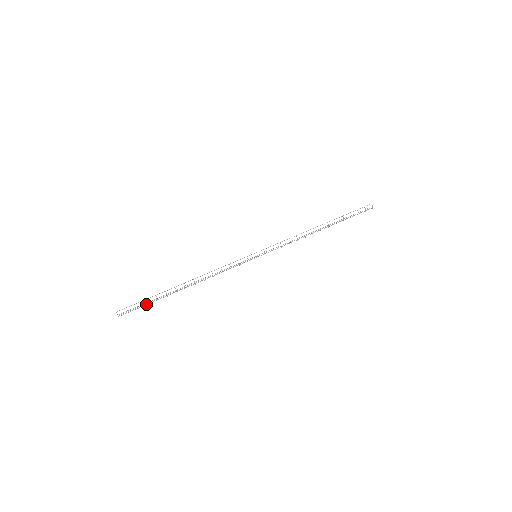
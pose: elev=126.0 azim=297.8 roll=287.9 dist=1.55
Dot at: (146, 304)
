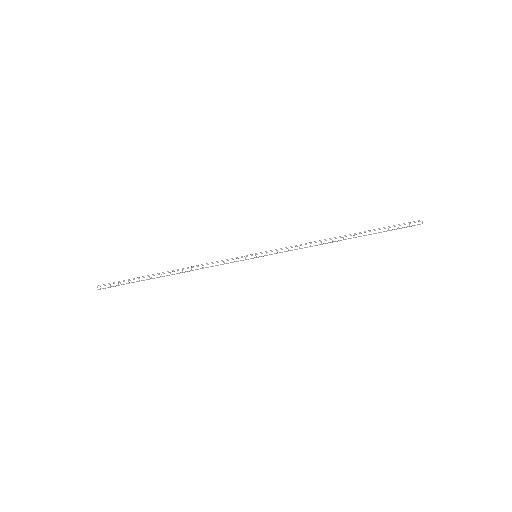
Dot at: (128, 283)
